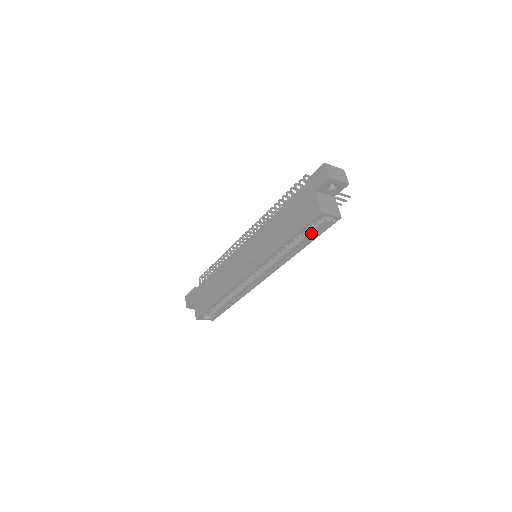
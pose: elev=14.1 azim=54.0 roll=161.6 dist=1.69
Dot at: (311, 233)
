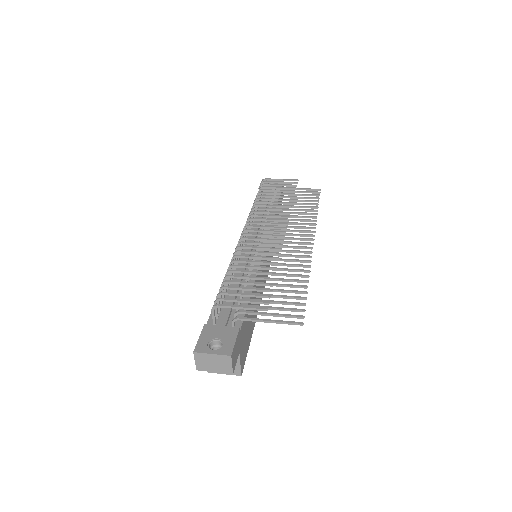
Dot at: occluded
